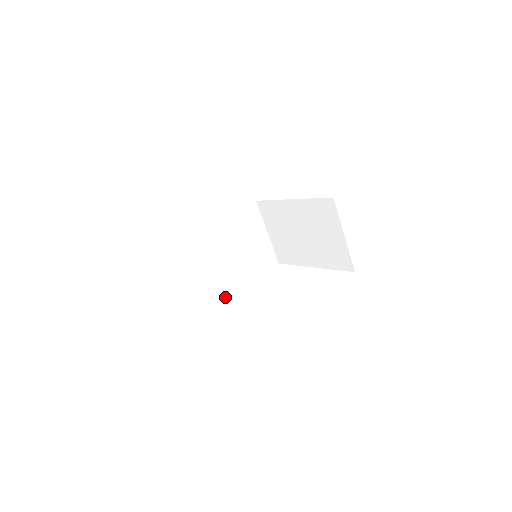
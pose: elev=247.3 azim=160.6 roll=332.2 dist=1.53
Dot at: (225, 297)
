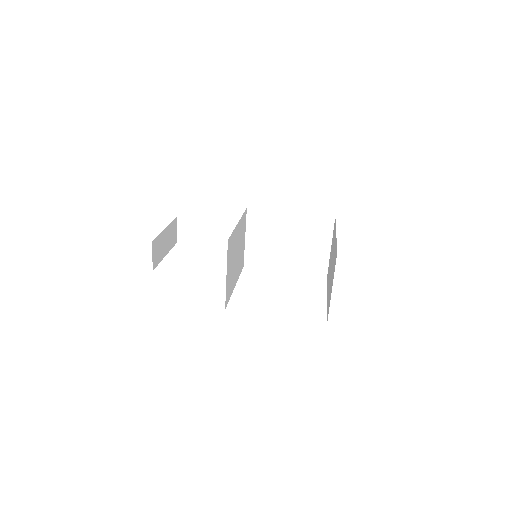
Dot at: (231, 291)
